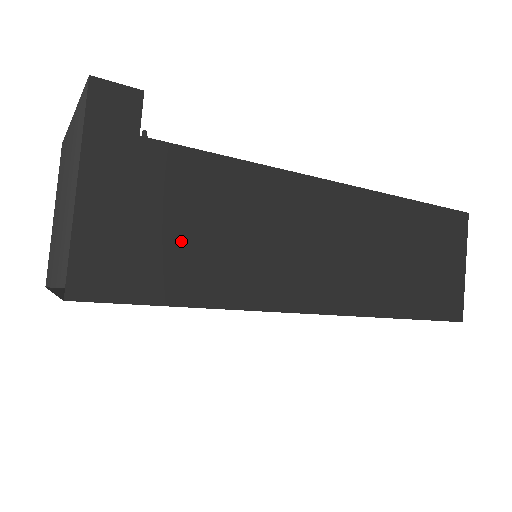
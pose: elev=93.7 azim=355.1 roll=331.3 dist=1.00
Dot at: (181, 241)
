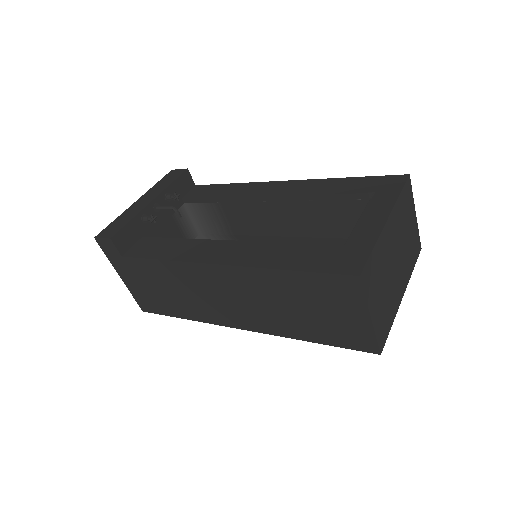
Dot at: (162, 295)
